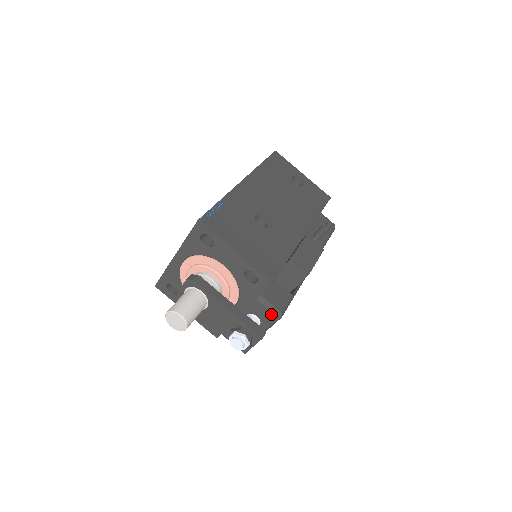
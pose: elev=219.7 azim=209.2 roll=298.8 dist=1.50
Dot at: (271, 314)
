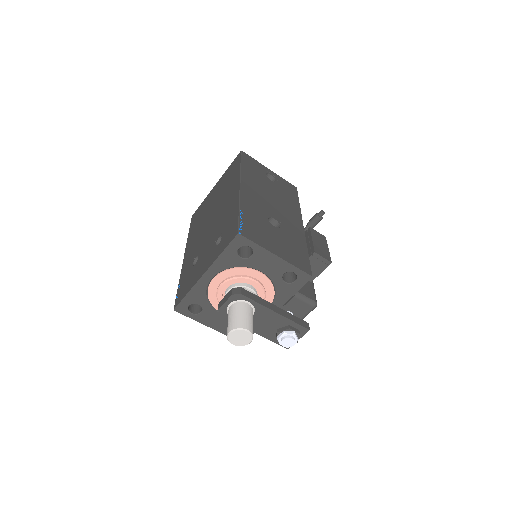
Dot at: (308, 306)
